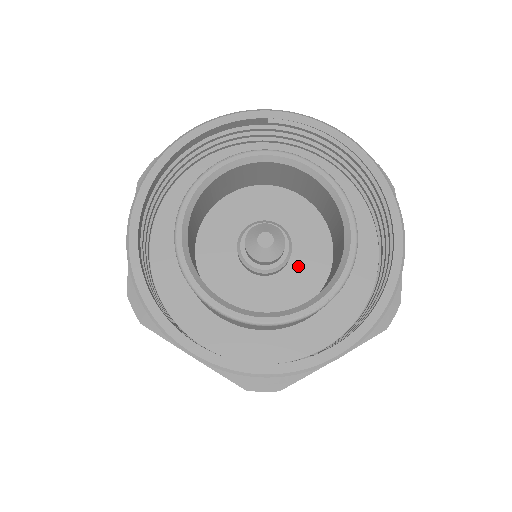
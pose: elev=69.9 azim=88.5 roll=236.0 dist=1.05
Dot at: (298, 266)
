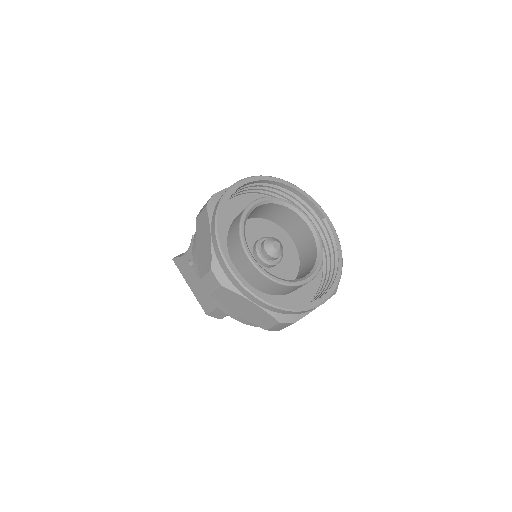
Dot at: (270, 273)
